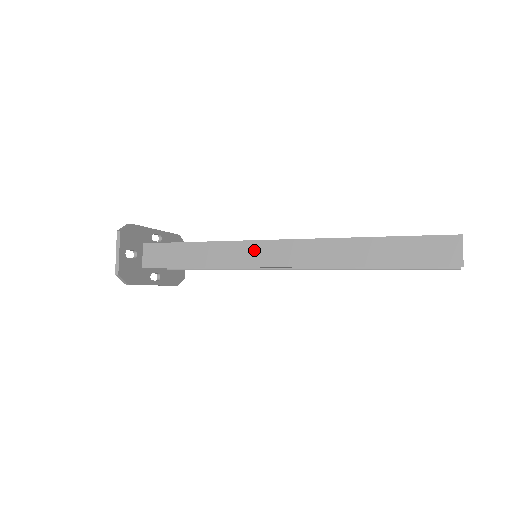
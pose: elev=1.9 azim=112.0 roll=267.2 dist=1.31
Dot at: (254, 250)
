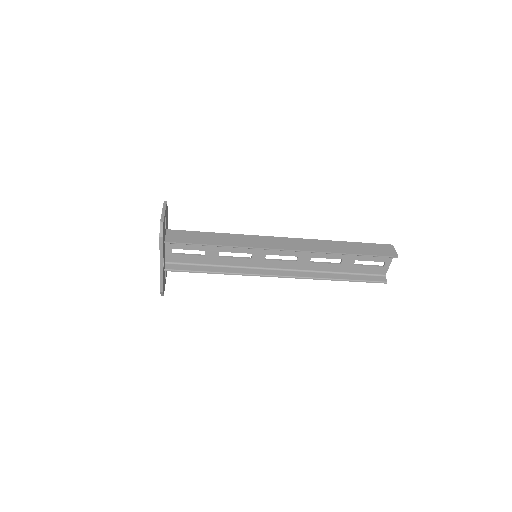
Dot at: (264, 240)
